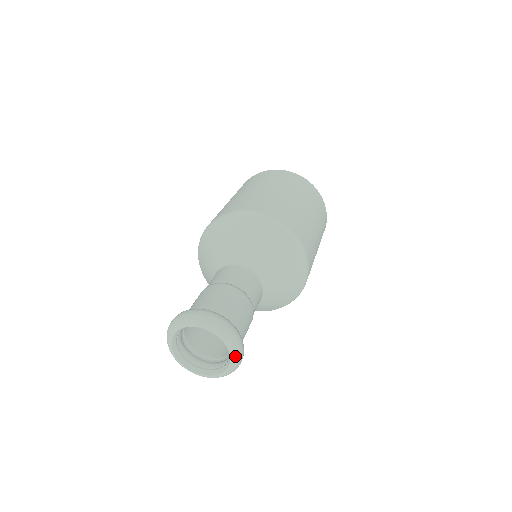
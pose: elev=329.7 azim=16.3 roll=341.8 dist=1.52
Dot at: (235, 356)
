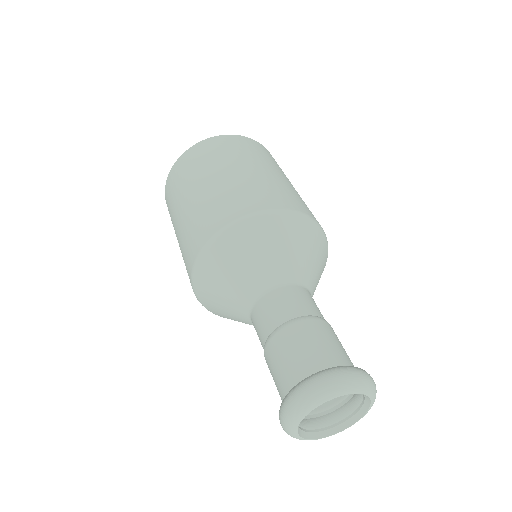
Dot at: (365, 388)
